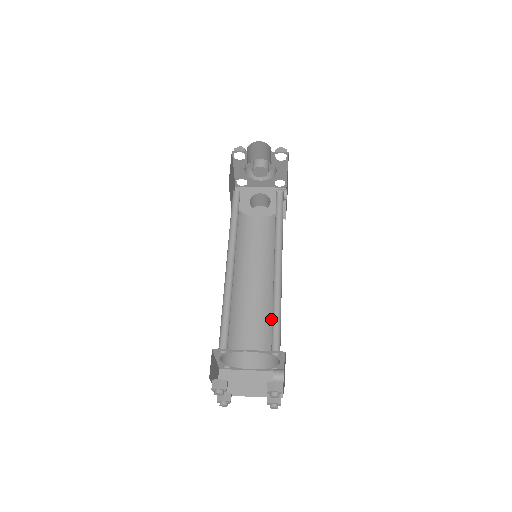
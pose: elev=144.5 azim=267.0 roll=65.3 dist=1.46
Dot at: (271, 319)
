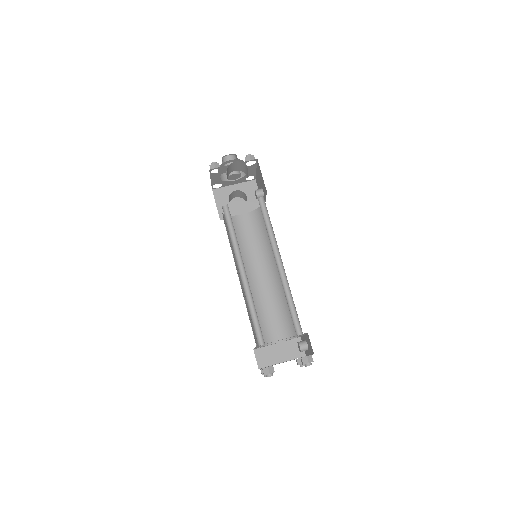
Dot at: (281, 301)
